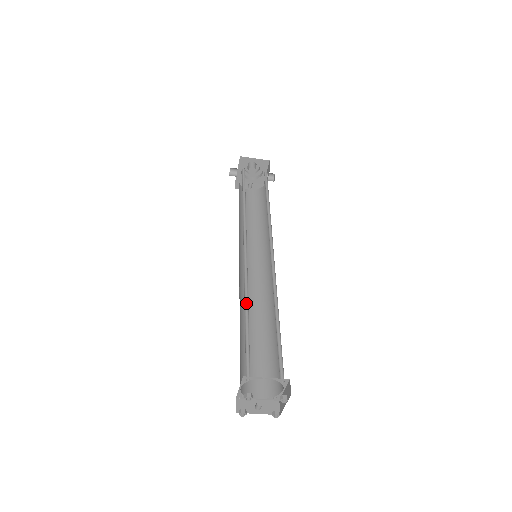
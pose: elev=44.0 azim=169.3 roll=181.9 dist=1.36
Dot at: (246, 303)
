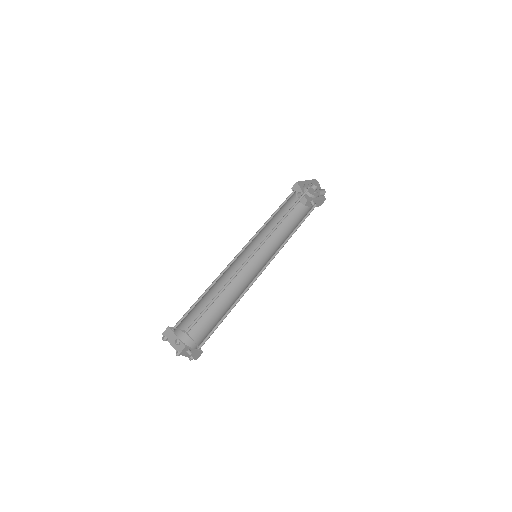
Dot at: (212, 286)
